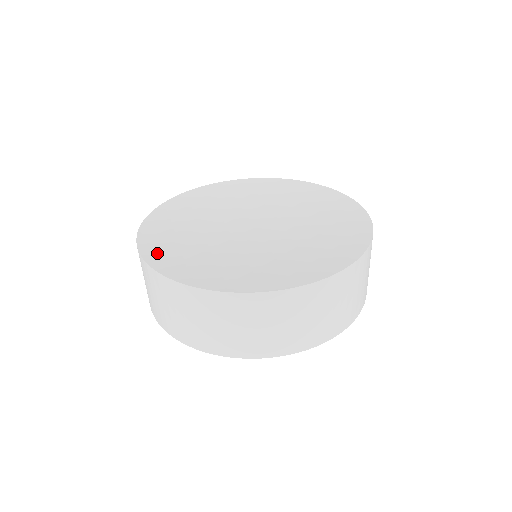
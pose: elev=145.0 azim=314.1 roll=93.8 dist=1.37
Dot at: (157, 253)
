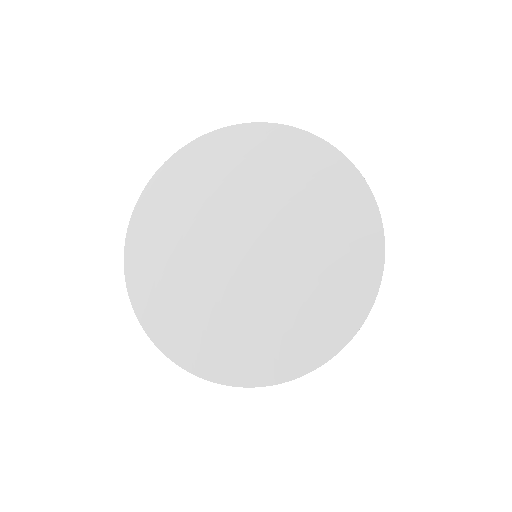
Dot at: (227, 368)
